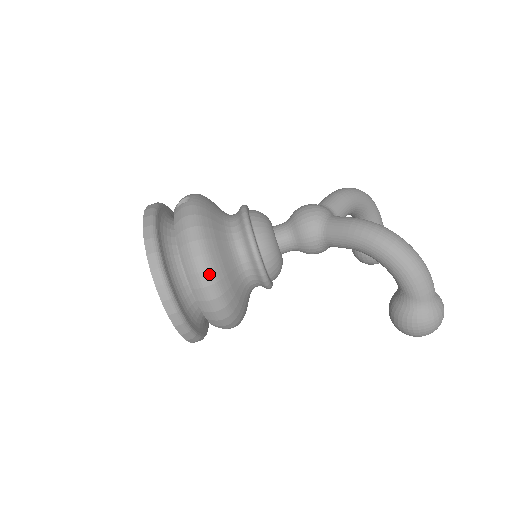
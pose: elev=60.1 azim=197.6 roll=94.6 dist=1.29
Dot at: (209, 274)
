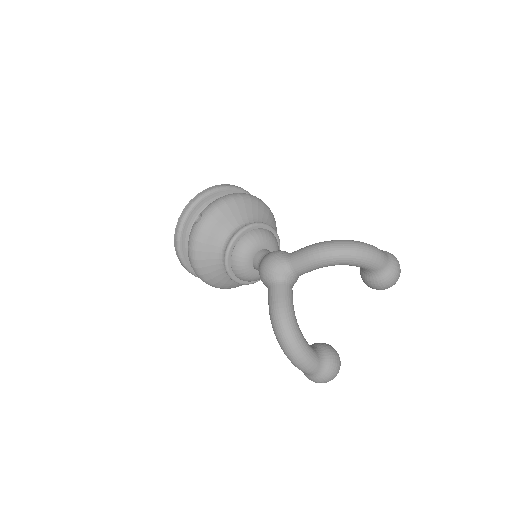
Dot at: (200, 277)
